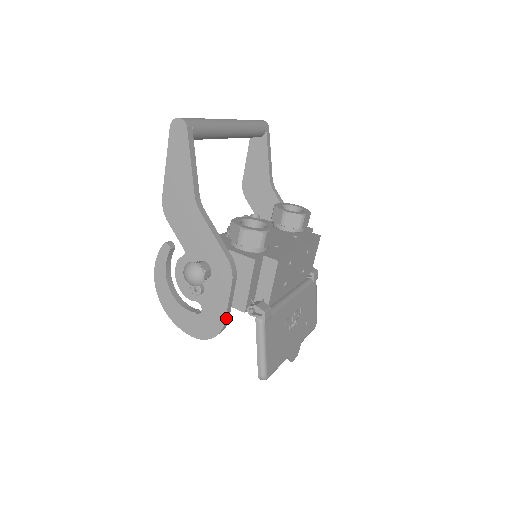
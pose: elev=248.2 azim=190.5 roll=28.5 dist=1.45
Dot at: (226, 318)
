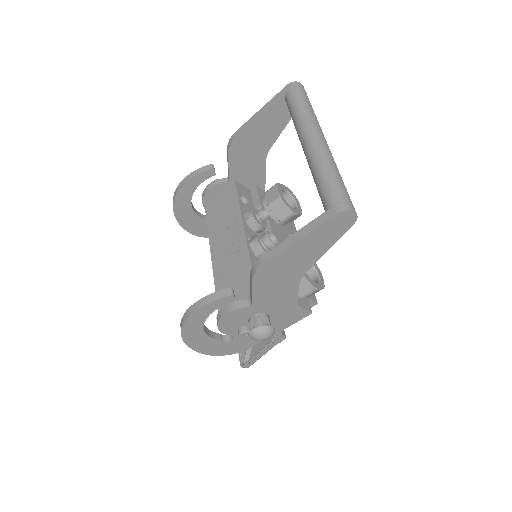
Dot at: (252, 345)
